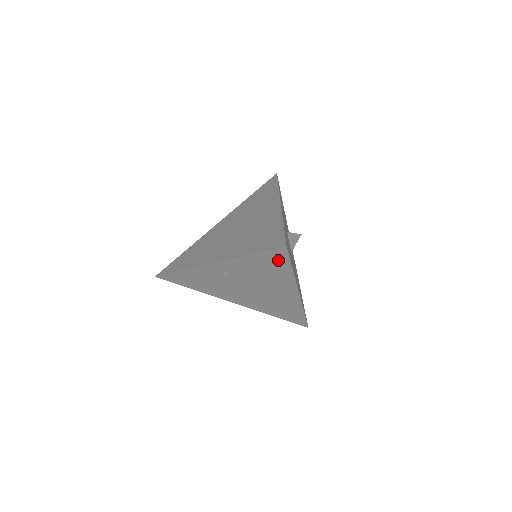
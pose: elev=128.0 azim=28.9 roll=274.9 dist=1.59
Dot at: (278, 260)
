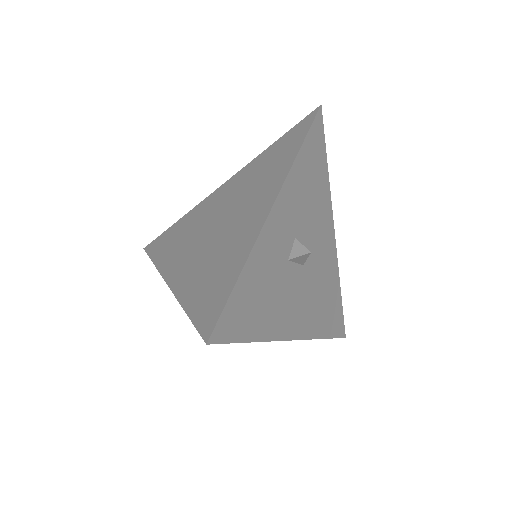
Dot at: occluded
